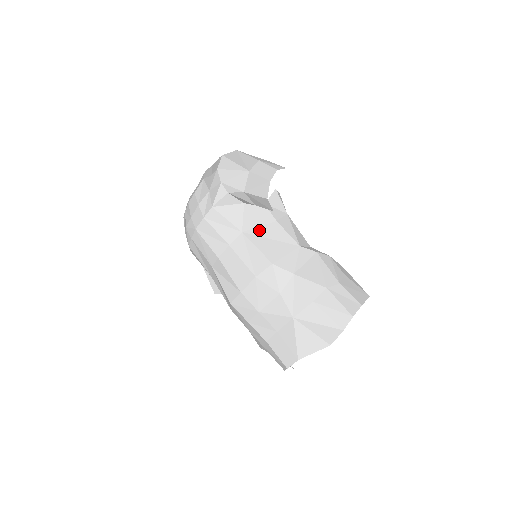
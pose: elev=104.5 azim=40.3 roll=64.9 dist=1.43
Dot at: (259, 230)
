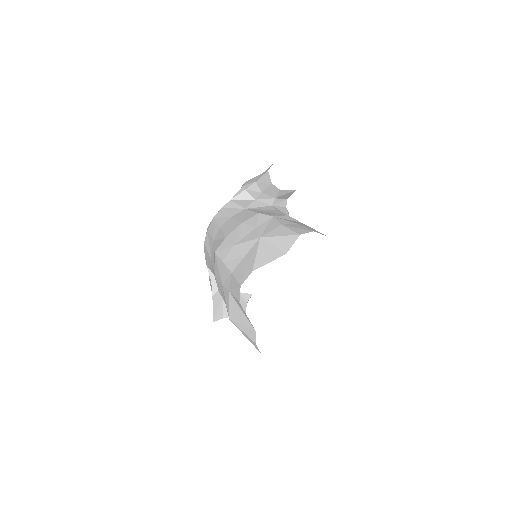
Dot at: (260, 210)
